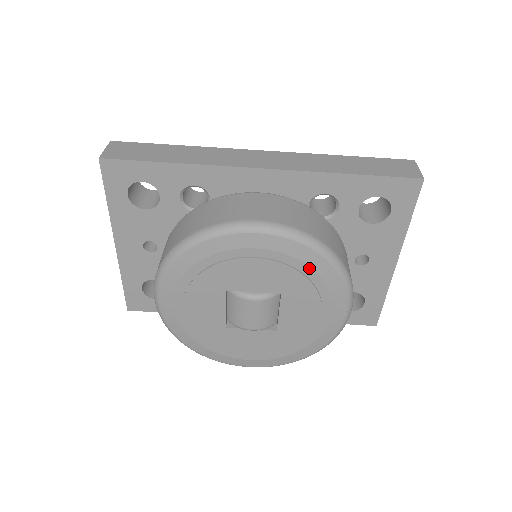
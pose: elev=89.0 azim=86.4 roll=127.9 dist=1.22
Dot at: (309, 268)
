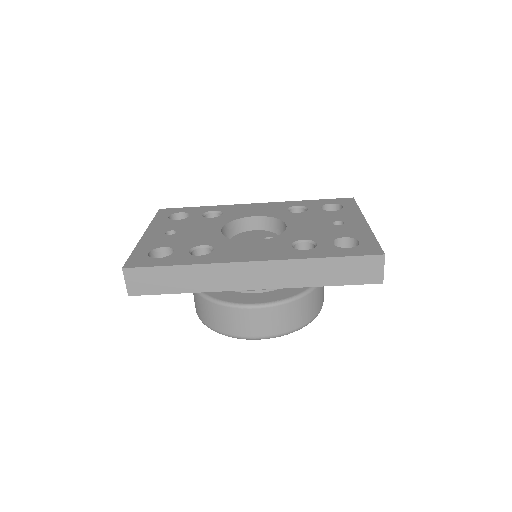
Dot at: occluded
